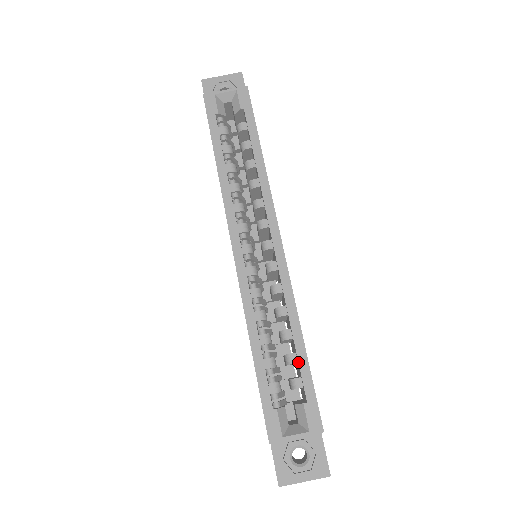
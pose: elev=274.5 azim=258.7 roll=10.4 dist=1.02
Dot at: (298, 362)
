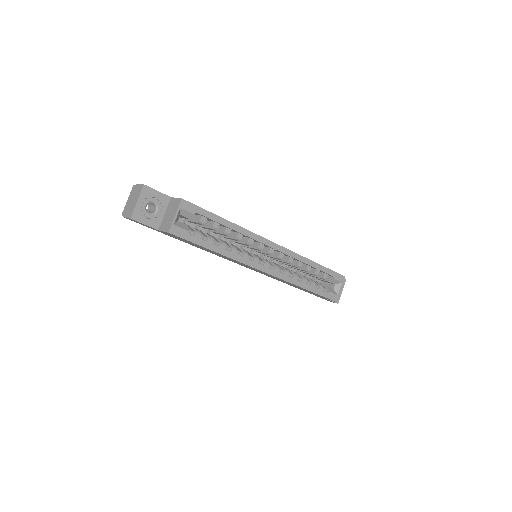
Dot at: (322, 271)
